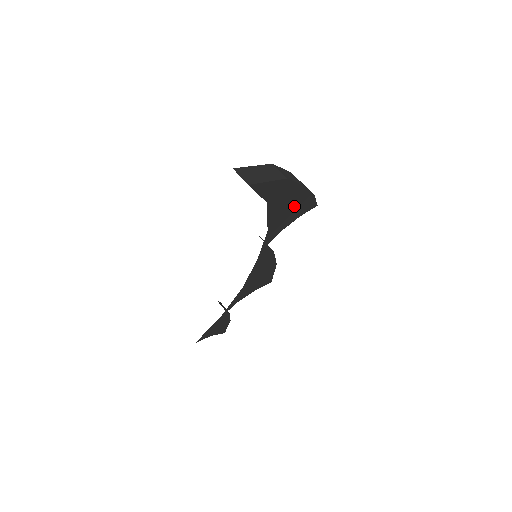
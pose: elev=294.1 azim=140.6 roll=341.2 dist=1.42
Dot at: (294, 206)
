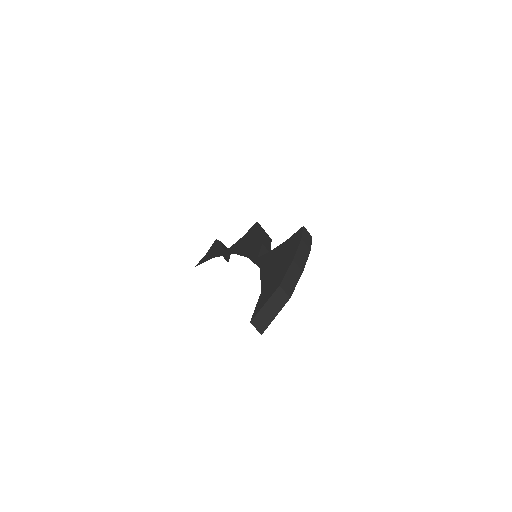
Dot at: occluded
